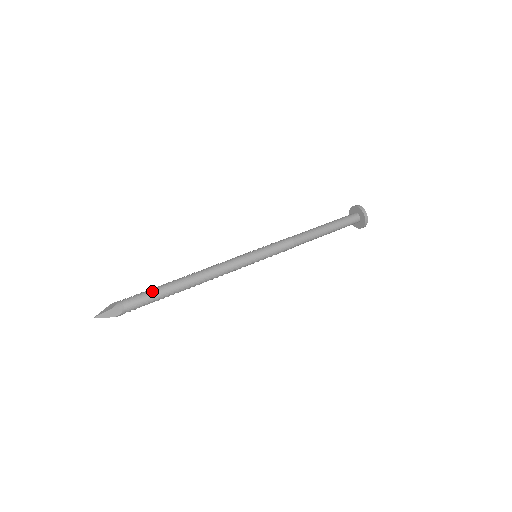
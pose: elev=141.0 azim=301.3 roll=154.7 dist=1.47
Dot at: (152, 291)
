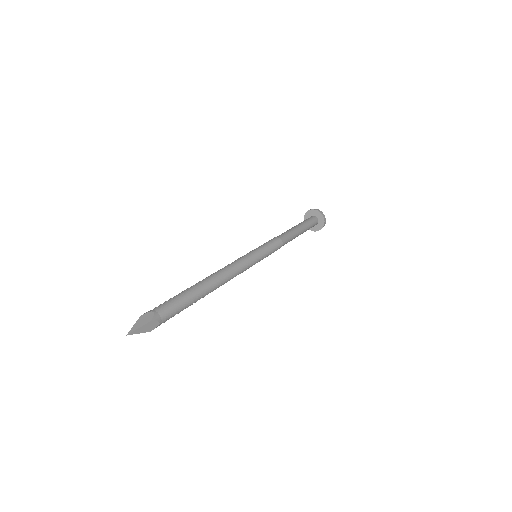
Dot at: (184, 297)
